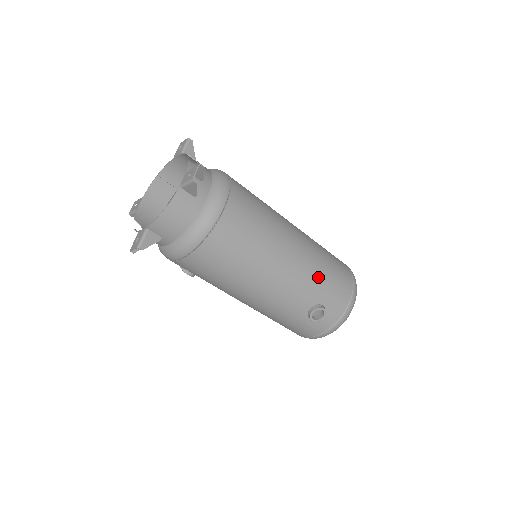
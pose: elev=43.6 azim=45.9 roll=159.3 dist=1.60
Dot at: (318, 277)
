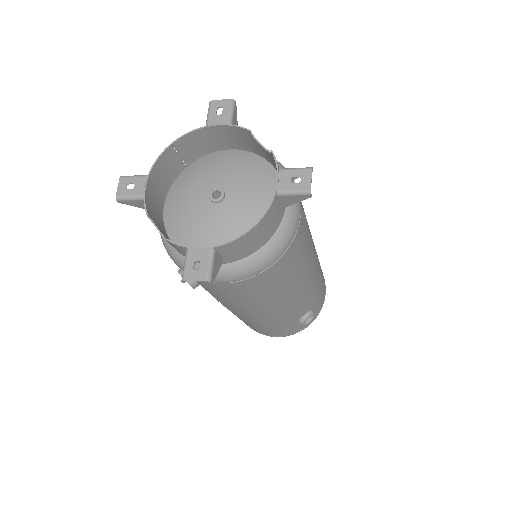
Dot at: (319, 282)
